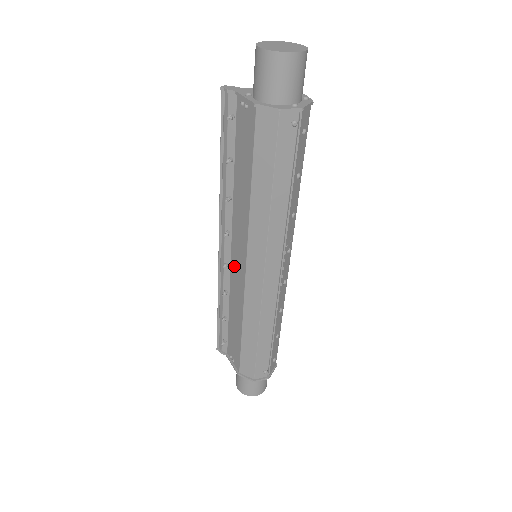
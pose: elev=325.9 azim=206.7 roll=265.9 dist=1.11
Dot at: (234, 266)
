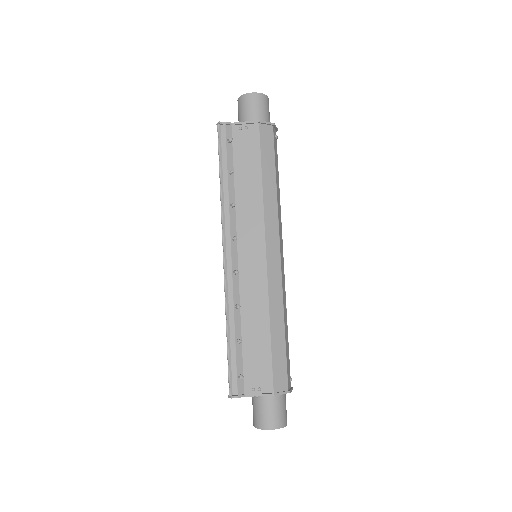
Dot at: (246, 268)
